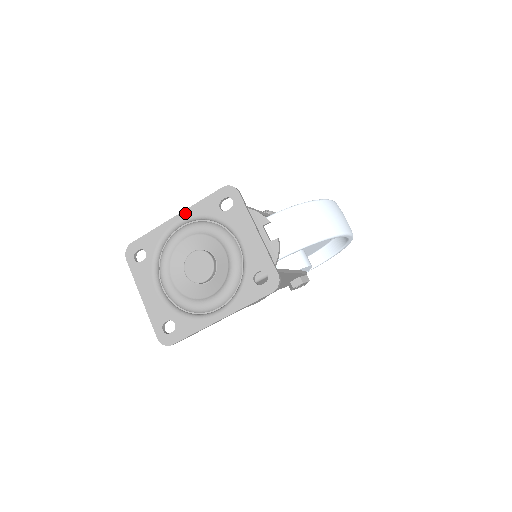
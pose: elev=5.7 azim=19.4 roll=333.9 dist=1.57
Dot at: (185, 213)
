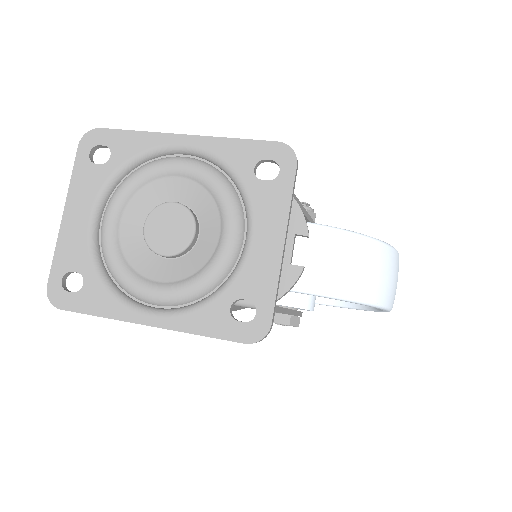
Dot at: (201, 140)
